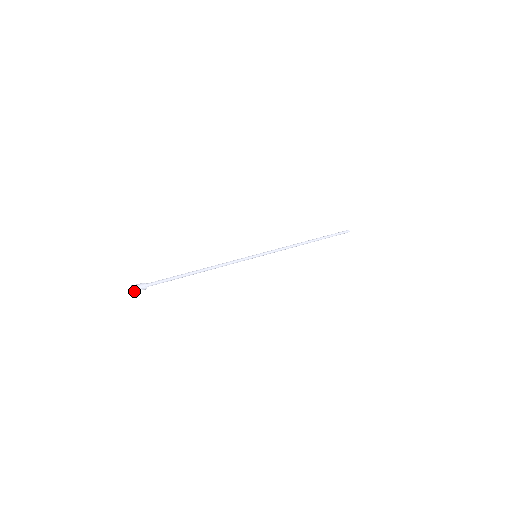
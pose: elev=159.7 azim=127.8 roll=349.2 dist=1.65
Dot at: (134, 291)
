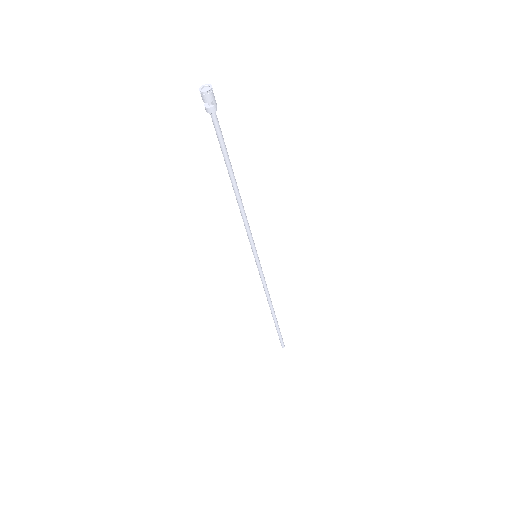
Dot at: (207, 91)
